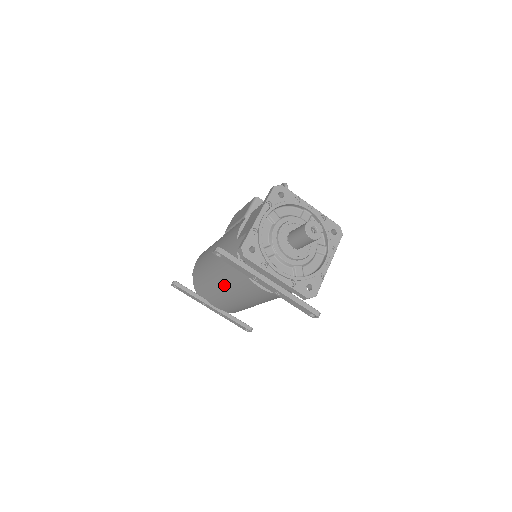
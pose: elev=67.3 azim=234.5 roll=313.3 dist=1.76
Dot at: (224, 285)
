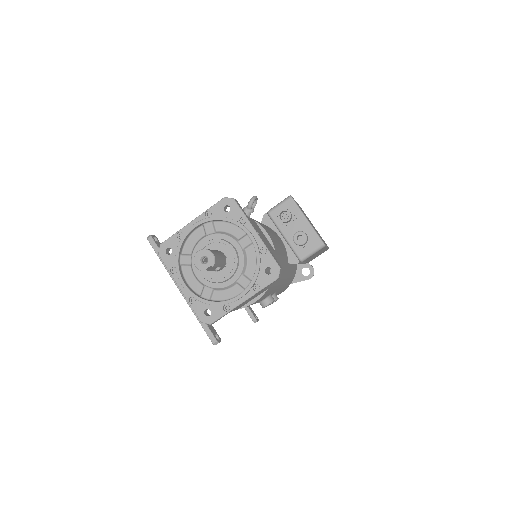
Dot at: occluded
